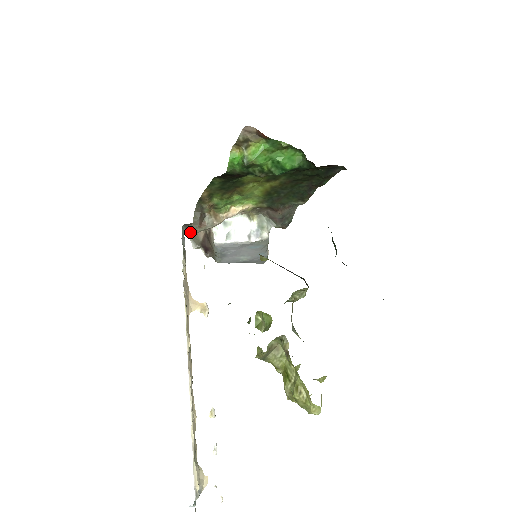
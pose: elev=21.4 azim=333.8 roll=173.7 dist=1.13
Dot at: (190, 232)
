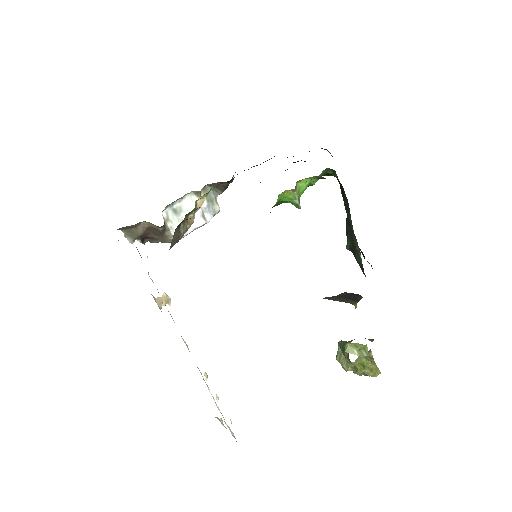
Dot at: (124, 229)
